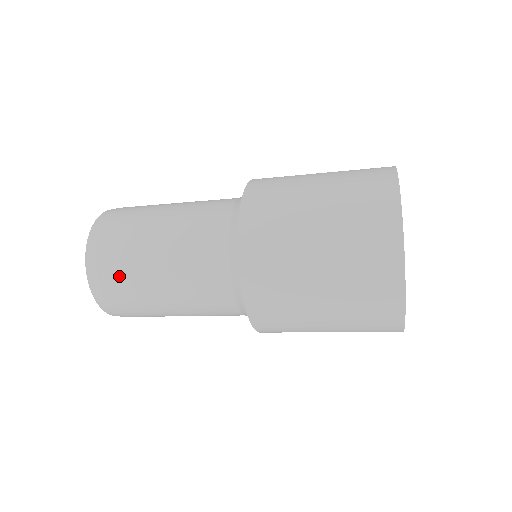
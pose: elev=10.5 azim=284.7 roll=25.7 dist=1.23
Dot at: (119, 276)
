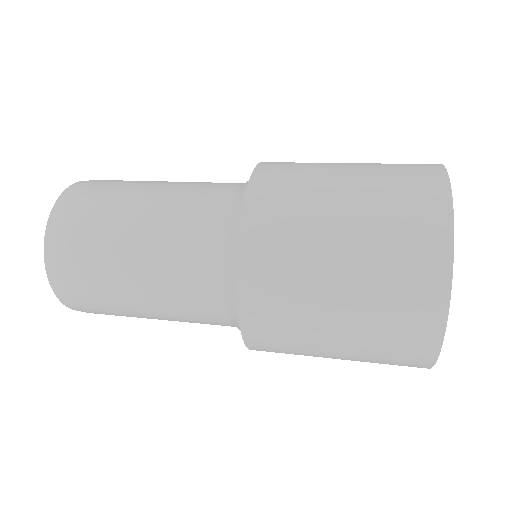
Dot at: (84, 242)
